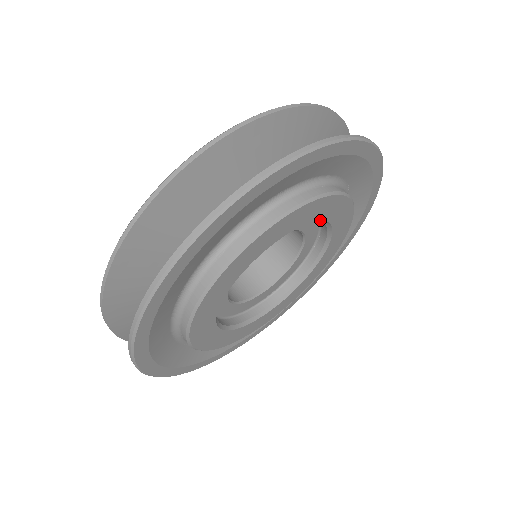
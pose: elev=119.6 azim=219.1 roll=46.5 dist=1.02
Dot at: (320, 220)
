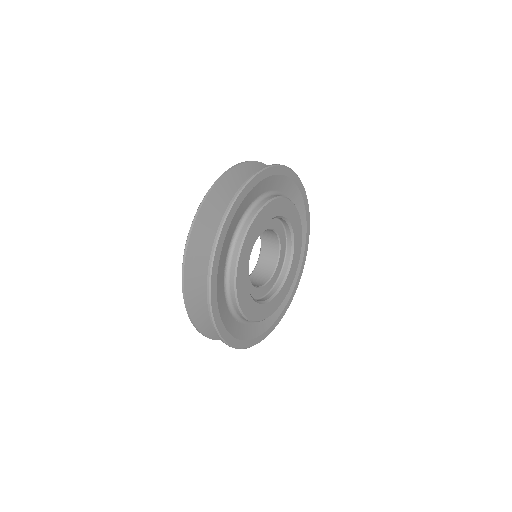
Dot at: (281, 216)
